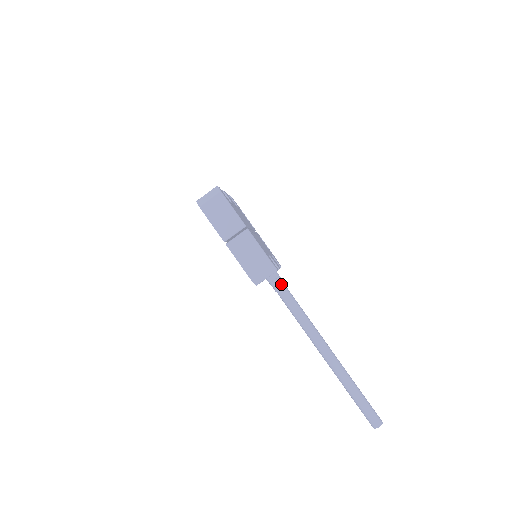
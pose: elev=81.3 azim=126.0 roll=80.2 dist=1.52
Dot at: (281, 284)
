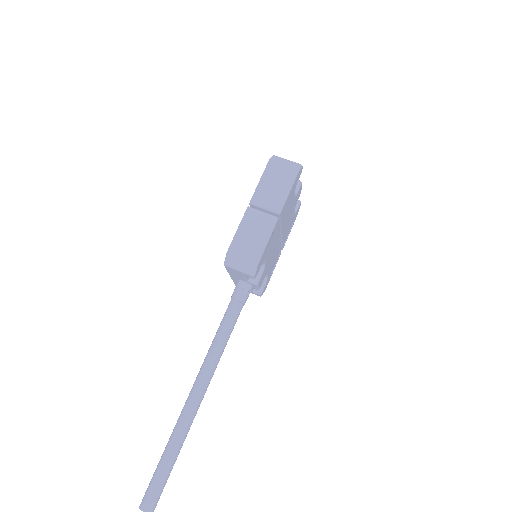
Dot at: (242, 298)
